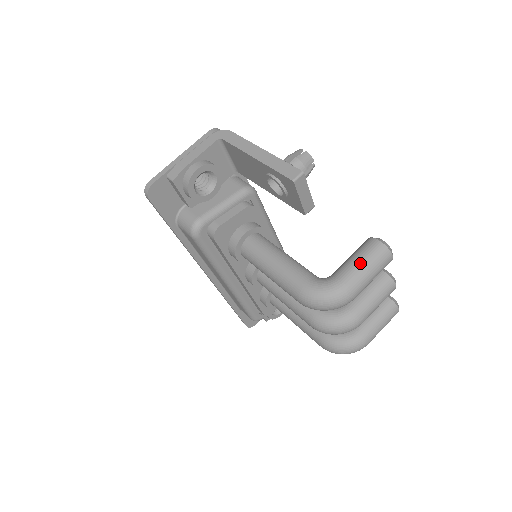
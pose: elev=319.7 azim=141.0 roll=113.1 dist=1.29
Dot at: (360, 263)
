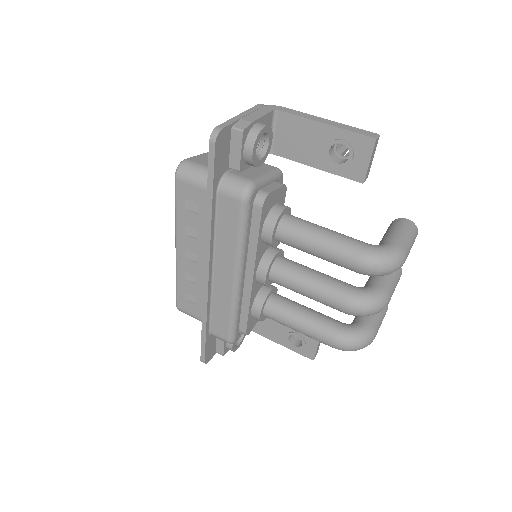
Dot at: (404, 233)
